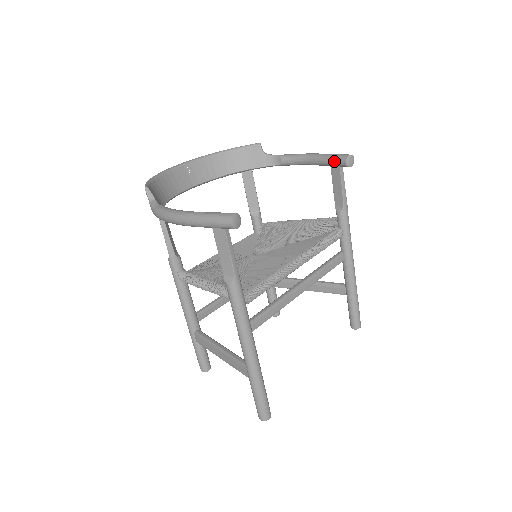
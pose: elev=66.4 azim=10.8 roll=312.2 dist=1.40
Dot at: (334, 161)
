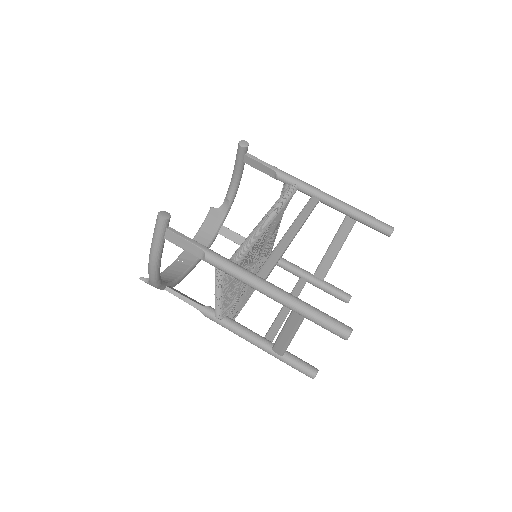
Dot at: (238, 156)
